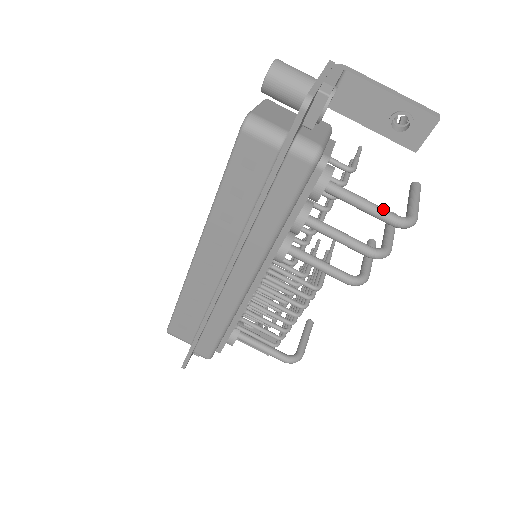
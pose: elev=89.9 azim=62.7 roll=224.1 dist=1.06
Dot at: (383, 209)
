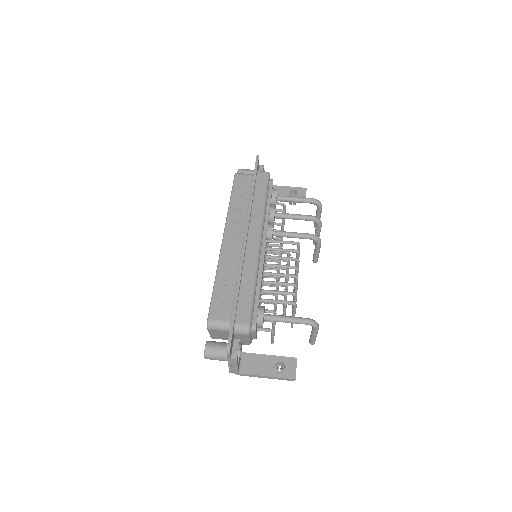
Dot at: (305, 198)
